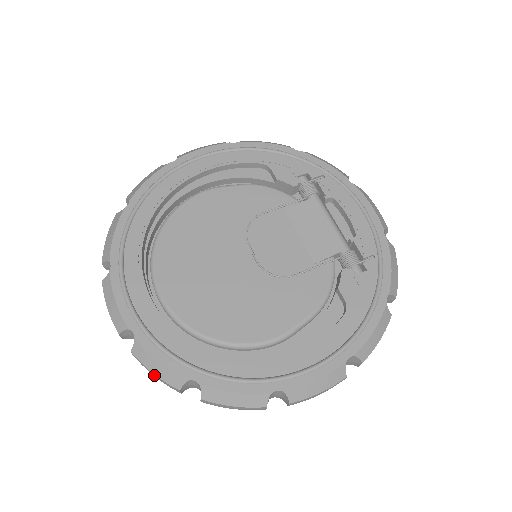
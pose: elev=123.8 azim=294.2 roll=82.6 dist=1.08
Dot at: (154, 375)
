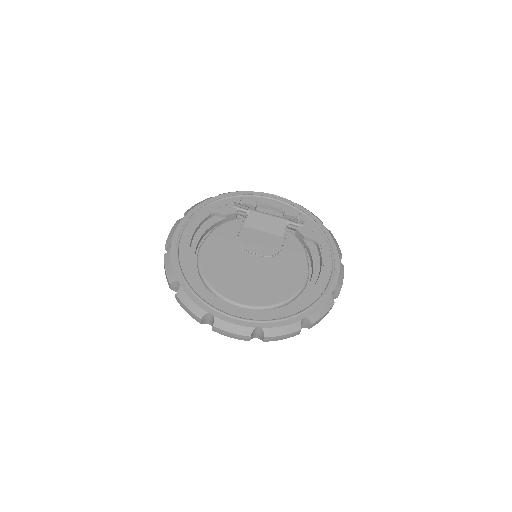
Dot at: (284, 336)
